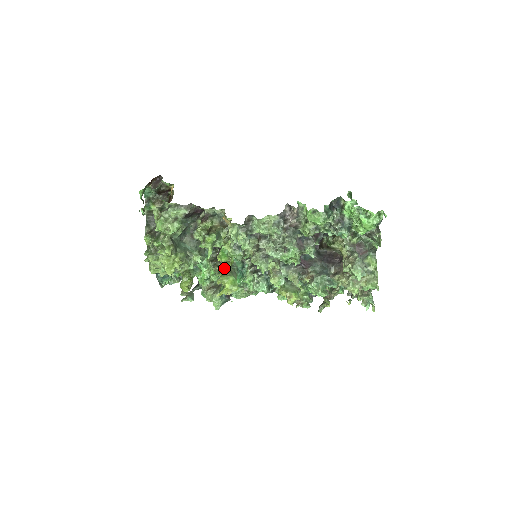
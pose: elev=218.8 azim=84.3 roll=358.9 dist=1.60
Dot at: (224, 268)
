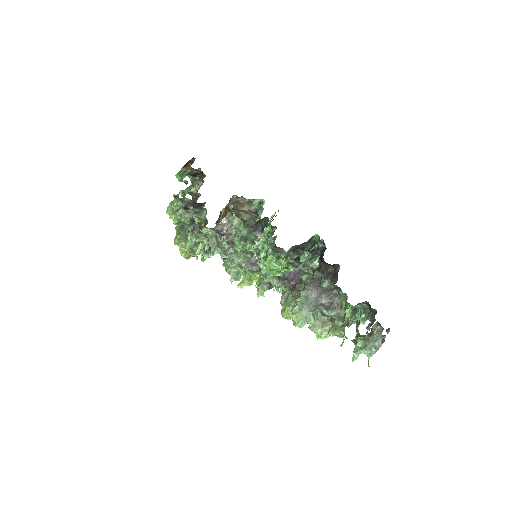
Dot at: occluded
